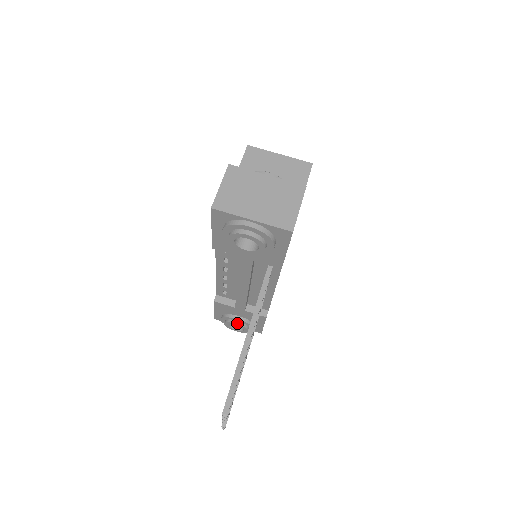
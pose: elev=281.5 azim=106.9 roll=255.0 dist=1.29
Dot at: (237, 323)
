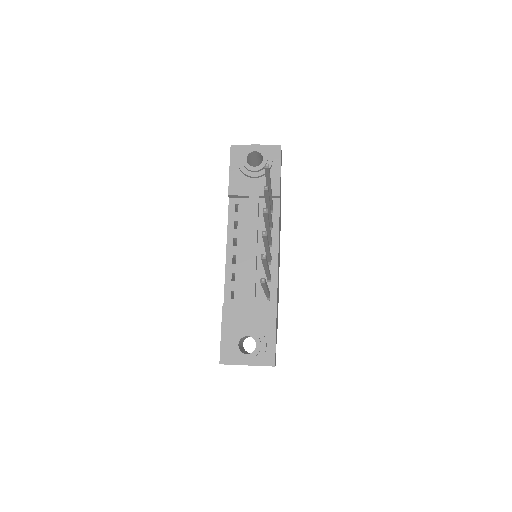
Dot at: (248, 331)
